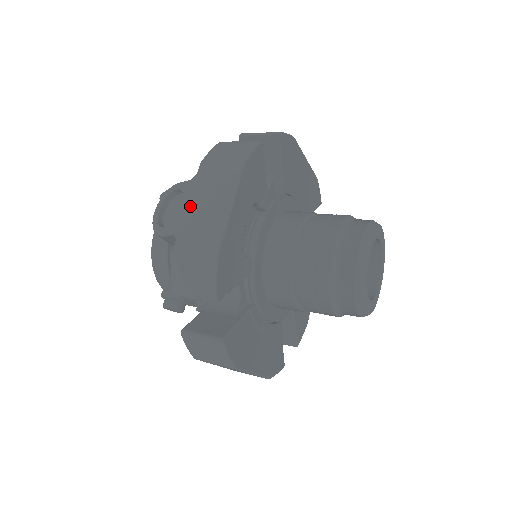
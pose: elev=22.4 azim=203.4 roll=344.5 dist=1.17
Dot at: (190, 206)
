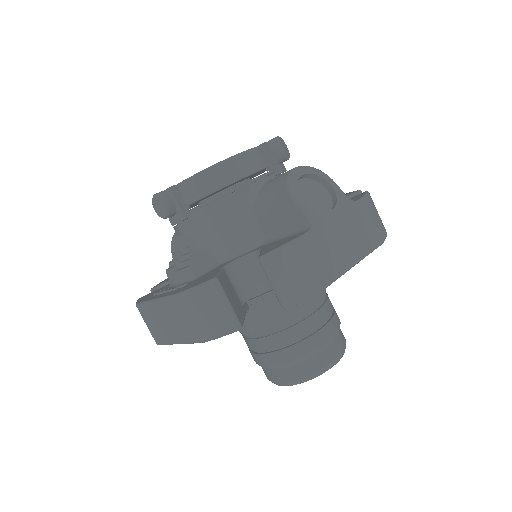
Dot at: (338, 220)
